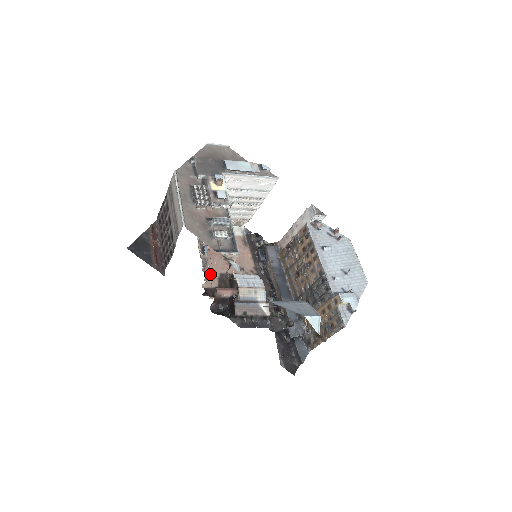
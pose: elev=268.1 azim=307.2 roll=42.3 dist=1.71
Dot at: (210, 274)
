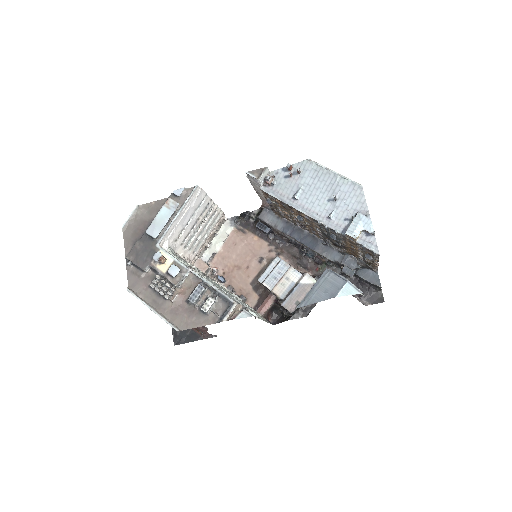
Dot at: (244, 294)
